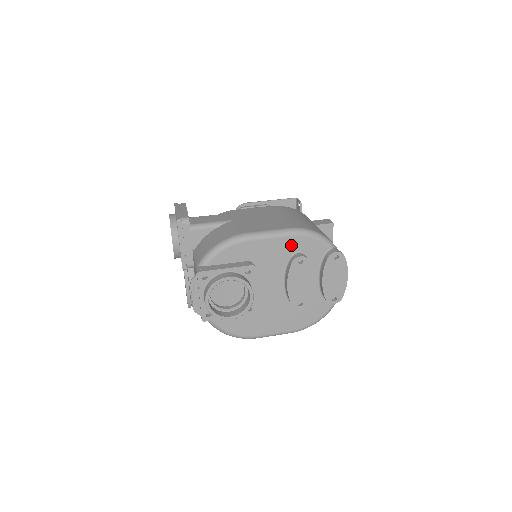
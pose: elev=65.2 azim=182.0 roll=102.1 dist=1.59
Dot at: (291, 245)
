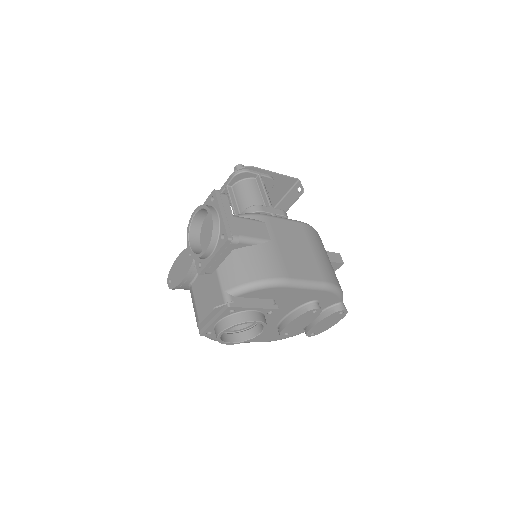
Dot at: (316, 295)
